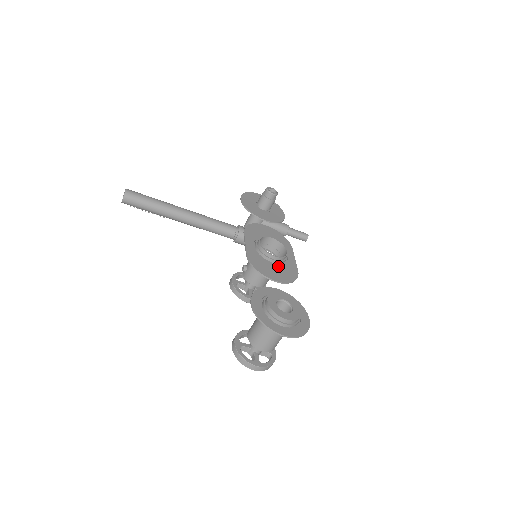
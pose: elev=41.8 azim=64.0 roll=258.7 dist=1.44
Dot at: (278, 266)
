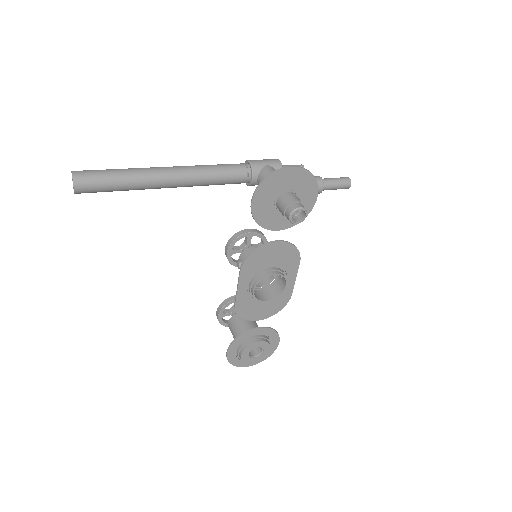
Dot at: (269, 301)
